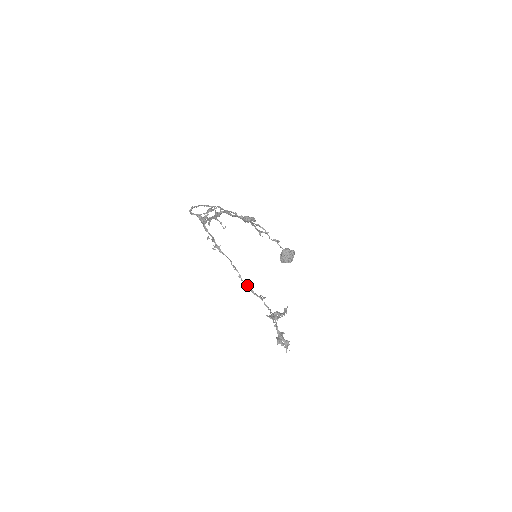
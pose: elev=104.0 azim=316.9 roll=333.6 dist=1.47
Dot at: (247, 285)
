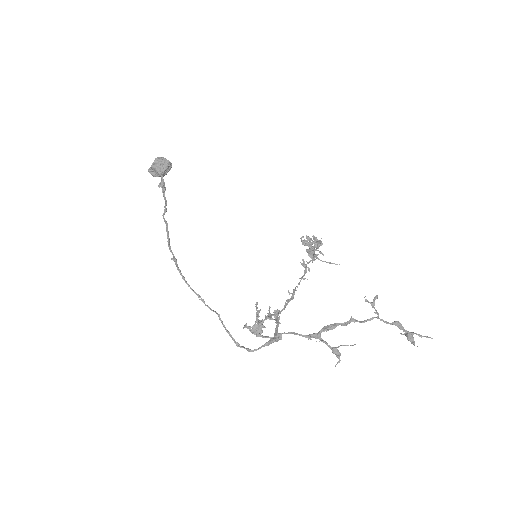
Dot at: occluded
